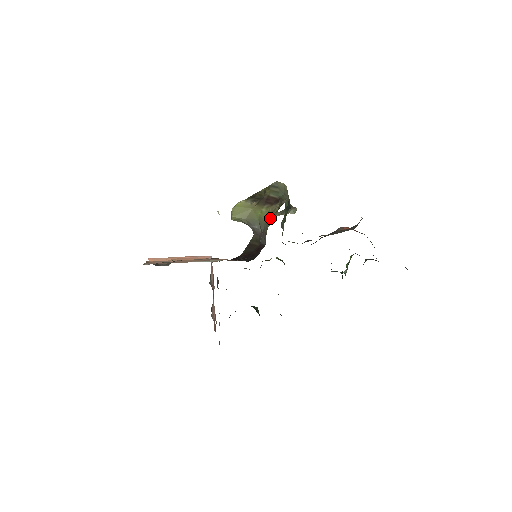
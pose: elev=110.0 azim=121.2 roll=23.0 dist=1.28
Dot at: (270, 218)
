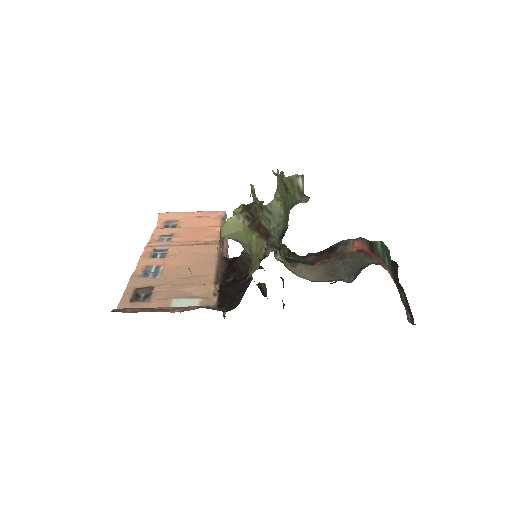
Dot at: (256, 259)
